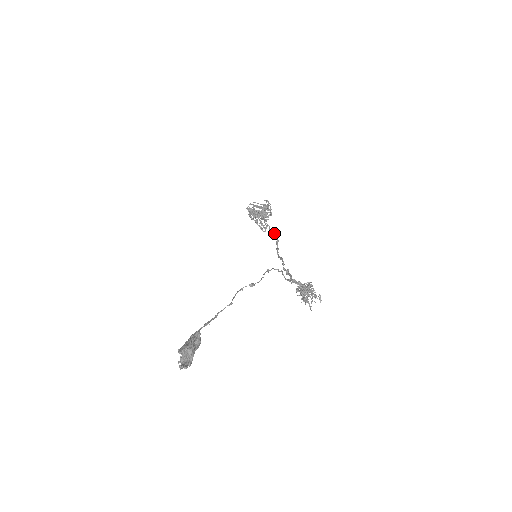
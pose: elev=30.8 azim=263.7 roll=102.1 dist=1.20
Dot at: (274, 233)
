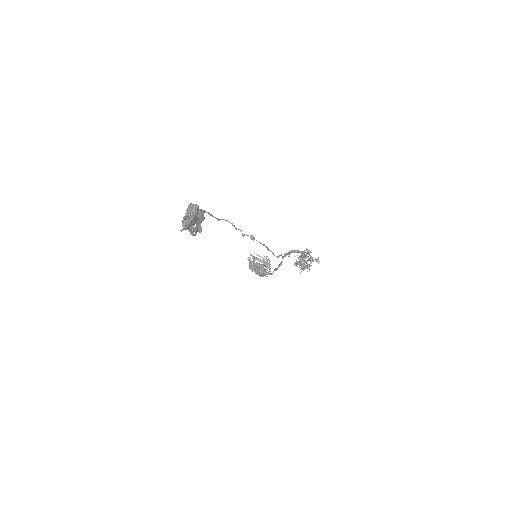
Dot at: (273, 271)
